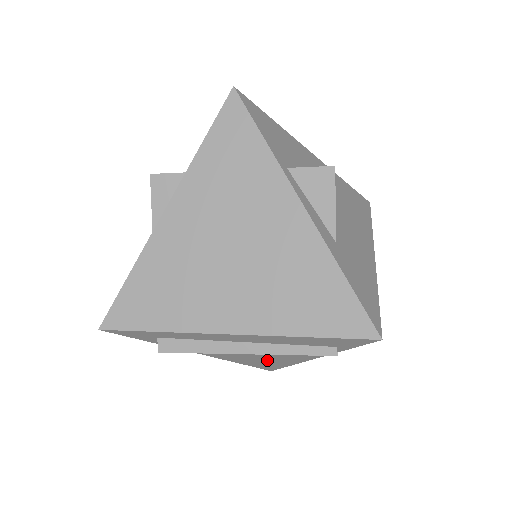
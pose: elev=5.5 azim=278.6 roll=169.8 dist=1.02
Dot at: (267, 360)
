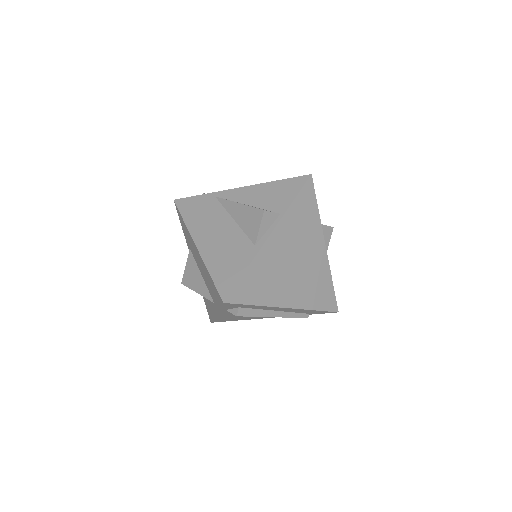
Dot at: occluded
